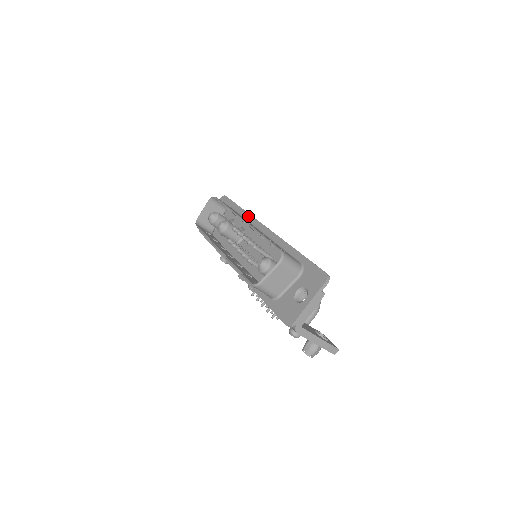
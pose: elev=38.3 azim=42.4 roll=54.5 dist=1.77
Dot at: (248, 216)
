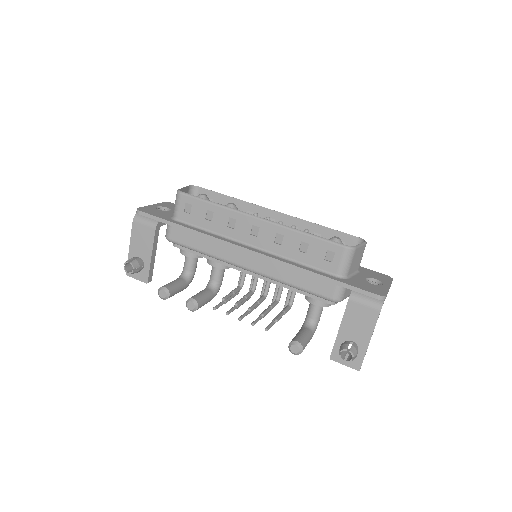
Dot at: occluded
